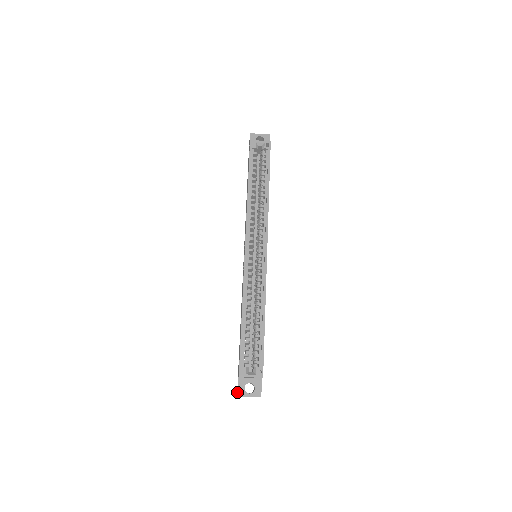
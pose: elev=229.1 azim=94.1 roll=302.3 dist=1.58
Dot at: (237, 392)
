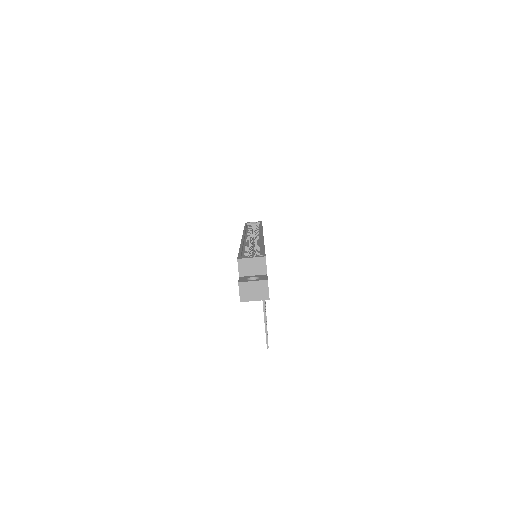
Dot at: occluded
